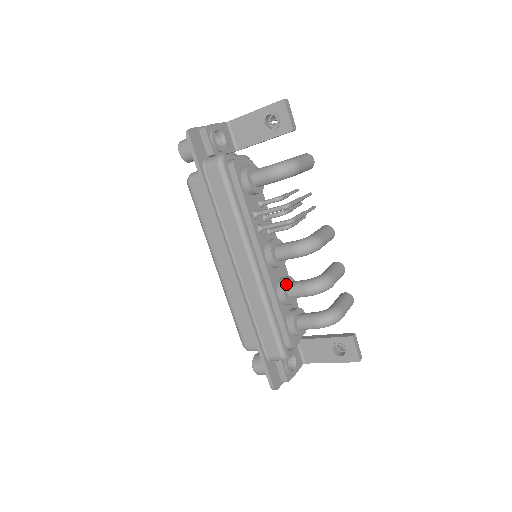
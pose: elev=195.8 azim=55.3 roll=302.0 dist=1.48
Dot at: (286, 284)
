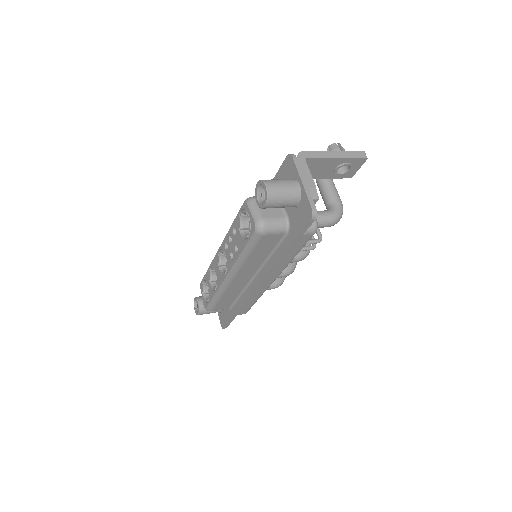
Dot at: occluded
